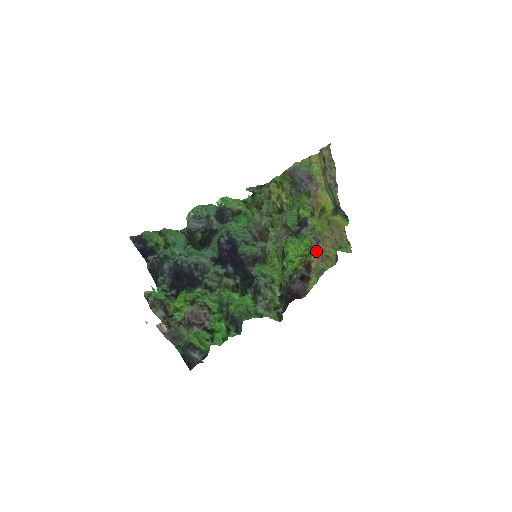
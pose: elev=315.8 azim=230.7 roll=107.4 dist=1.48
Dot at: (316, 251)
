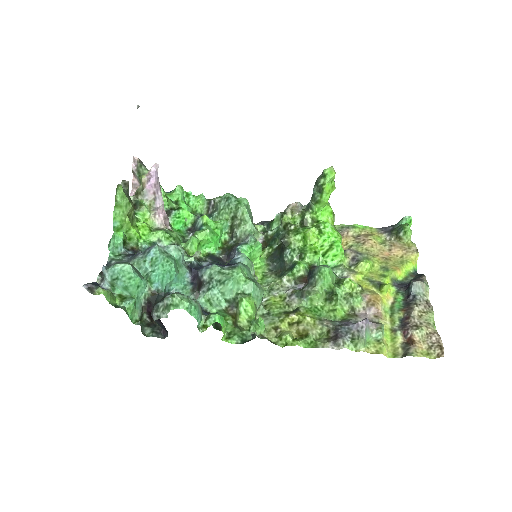
Dot at: occluded
